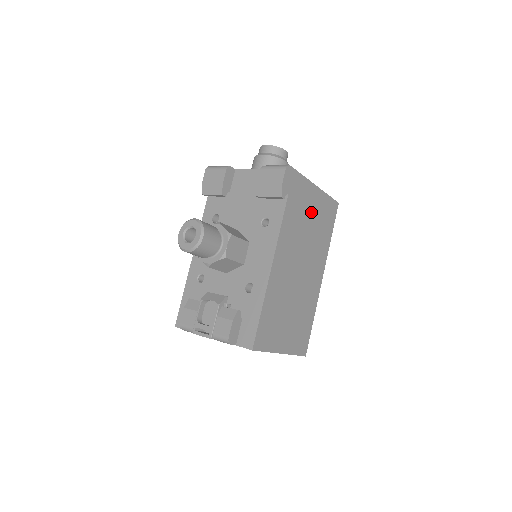
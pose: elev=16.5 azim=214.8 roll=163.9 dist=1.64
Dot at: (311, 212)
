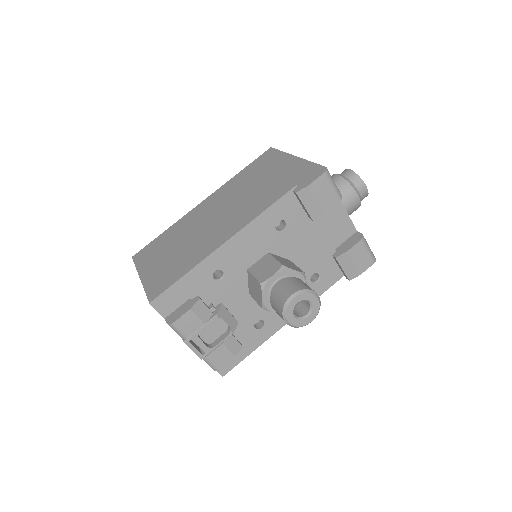
Dot at: occluded
